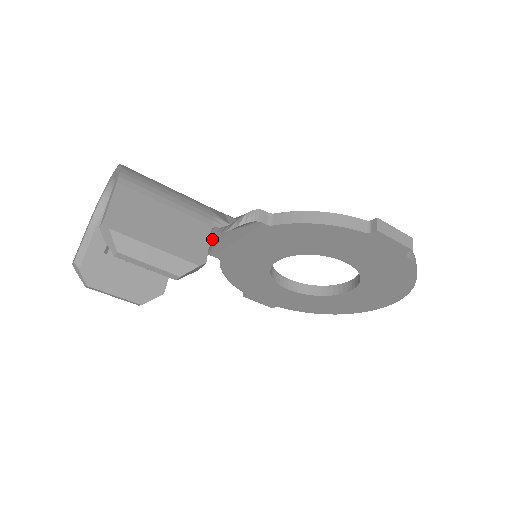
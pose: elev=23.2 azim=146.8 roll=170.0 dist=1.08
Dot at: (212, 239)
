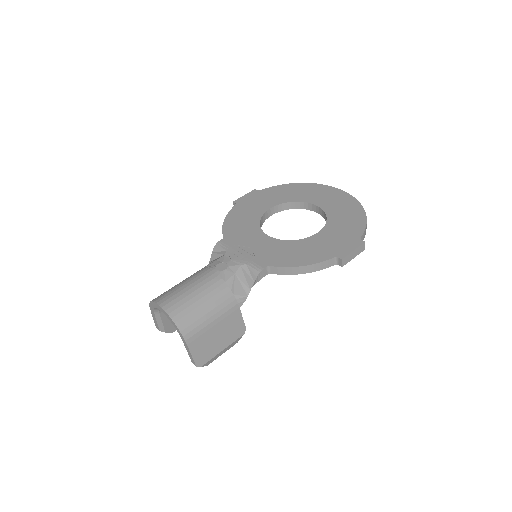
Dot at: occluded
